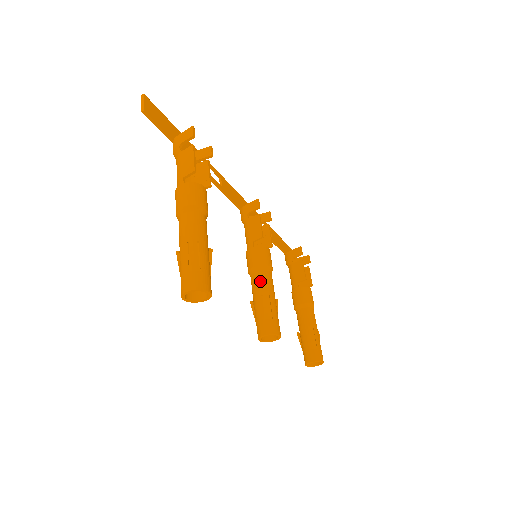
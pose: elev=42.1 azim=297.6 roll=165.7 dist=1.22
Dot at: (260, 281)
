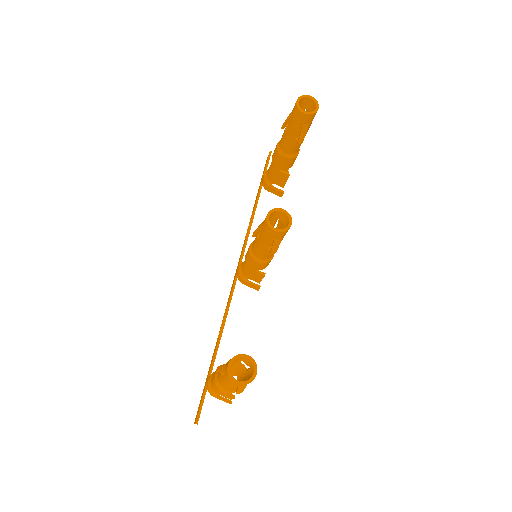
Dot at: occluded
